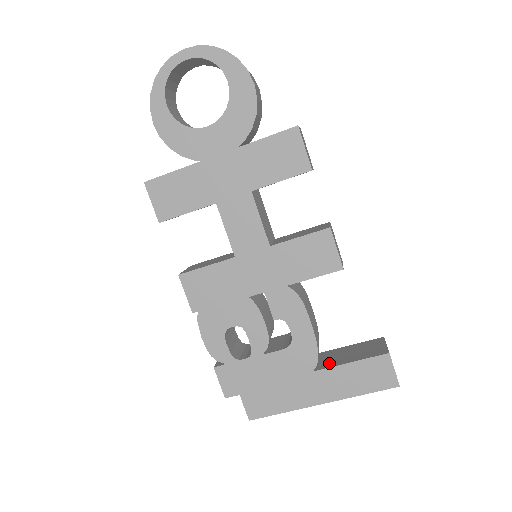
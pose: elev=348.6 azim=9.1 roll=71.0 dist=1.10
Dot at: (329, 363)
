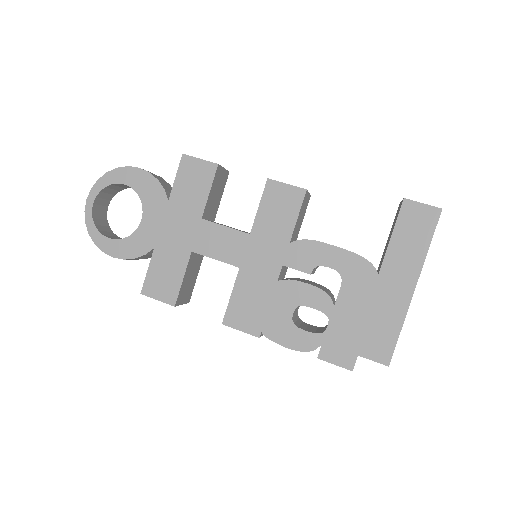
Dot at: (383, 258)
